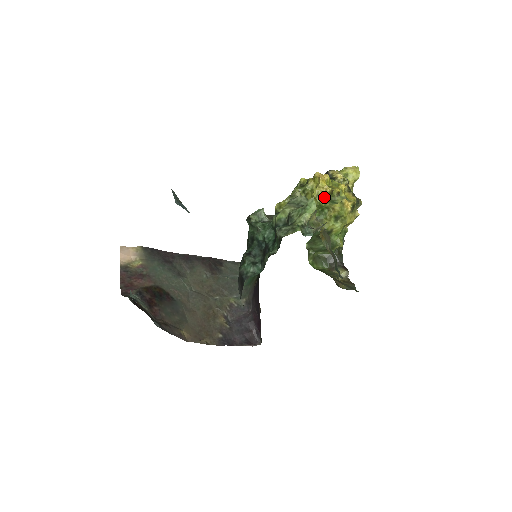
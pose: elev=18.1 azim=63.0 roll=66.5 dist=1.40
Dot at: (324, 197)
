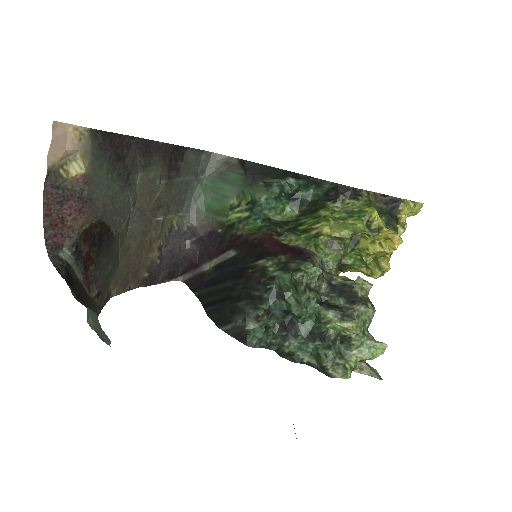
Dot at: (376, 256)
